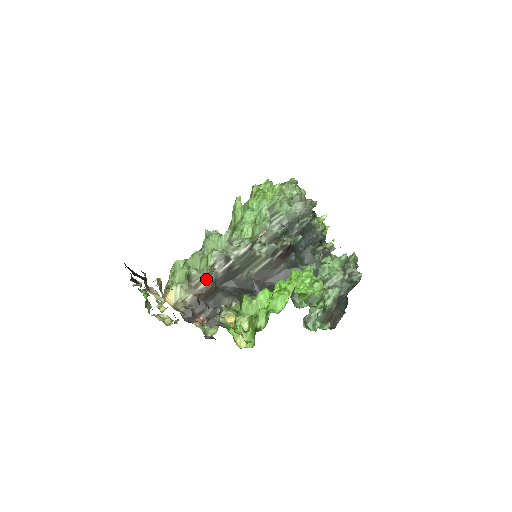
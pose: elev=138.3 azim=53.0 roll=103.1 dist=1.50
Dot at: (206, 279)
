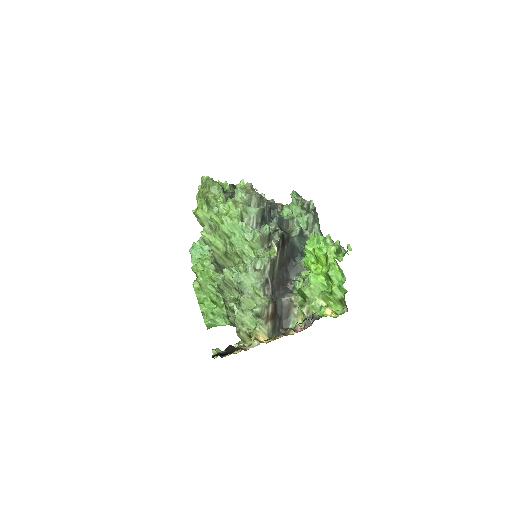
Dot at: (269, 305)
